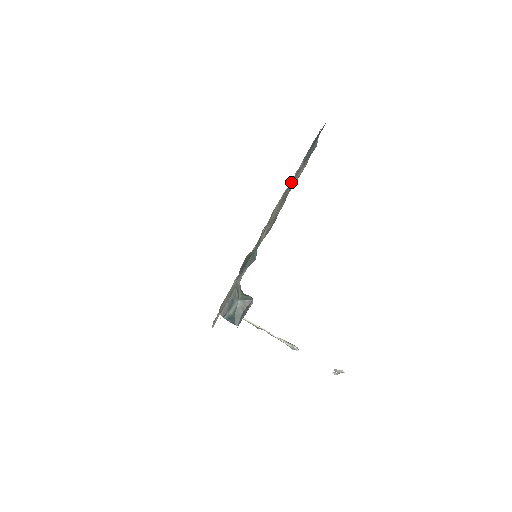
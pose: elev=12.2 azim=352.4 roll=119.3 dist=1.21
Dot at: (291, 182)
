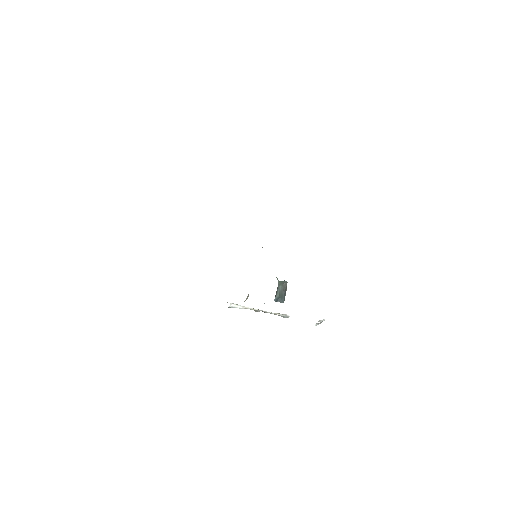
Dot at: occluded
